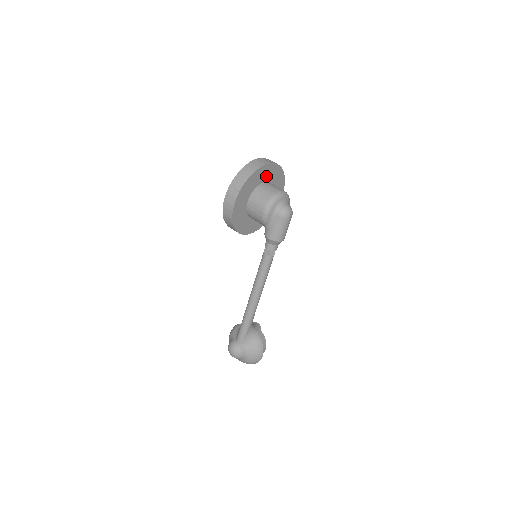
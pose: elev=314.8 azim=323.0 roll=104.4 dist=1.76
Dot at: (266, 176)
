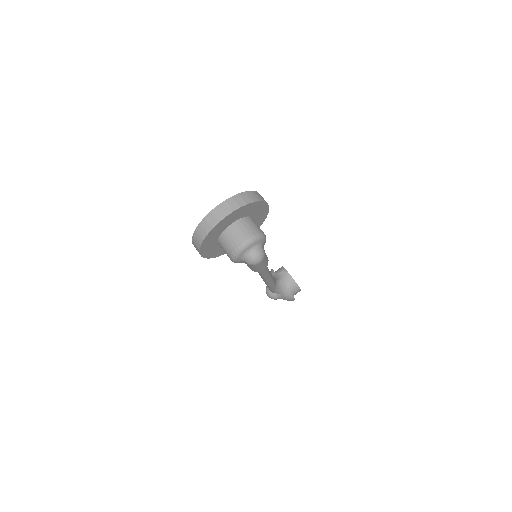
Dot at: (229, 222)
